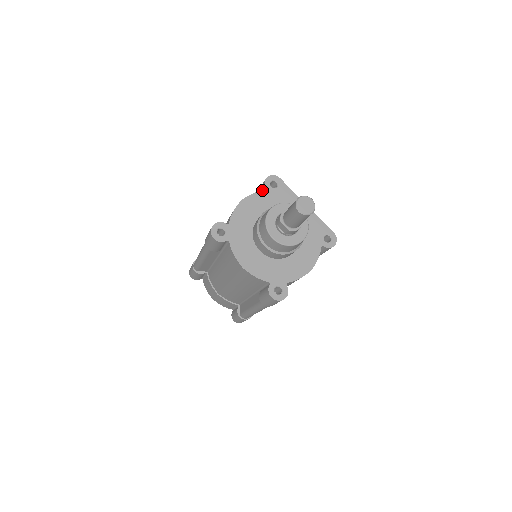
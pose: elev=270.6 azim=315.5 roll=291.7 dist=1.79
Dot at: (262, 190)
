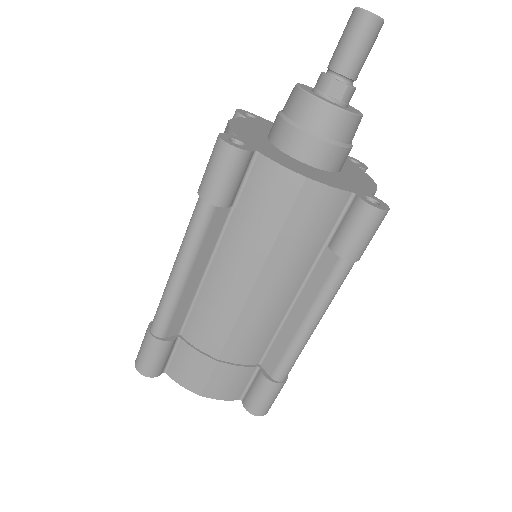
Dot at: occluded
